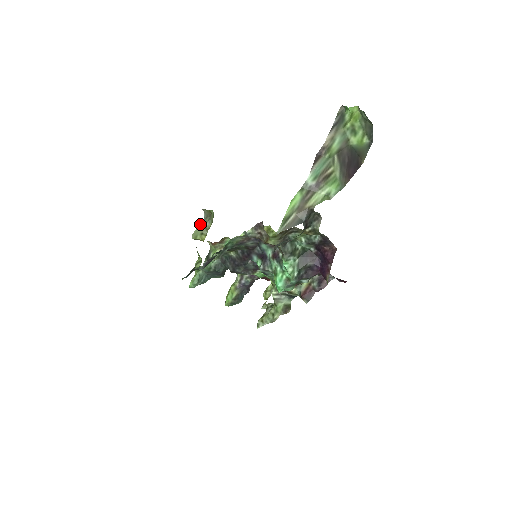
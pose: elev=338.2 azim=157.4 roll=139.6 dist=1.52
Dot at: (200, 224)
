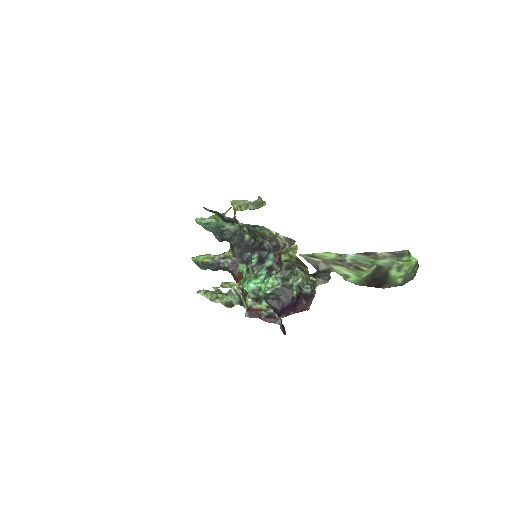
Dot at: (246, 201)
